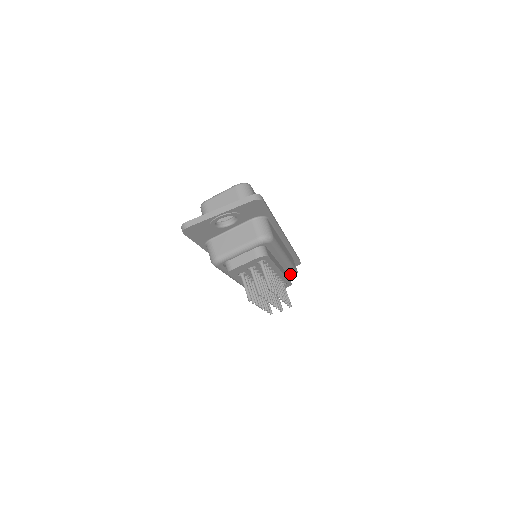
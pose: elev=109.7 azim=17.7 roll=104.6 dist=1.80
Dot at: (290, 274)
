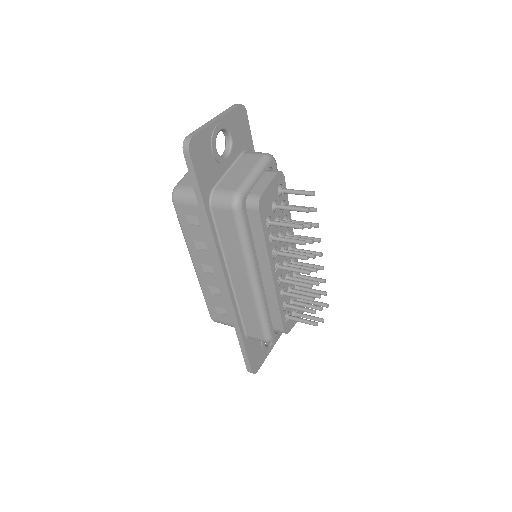
Dot at: occluded
